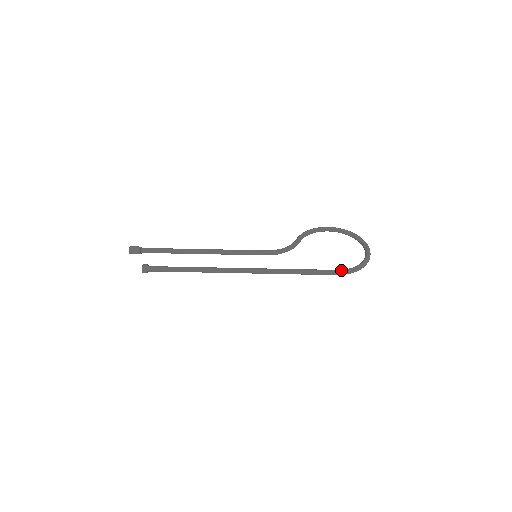
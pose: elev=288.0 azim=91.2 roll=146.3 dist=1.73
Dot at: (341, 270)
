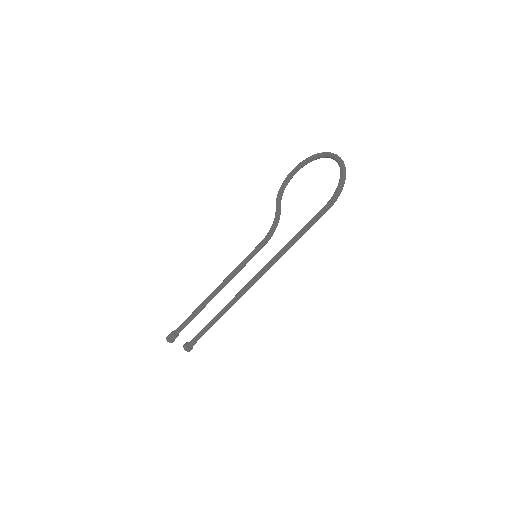
Dot at: (327, 203)
